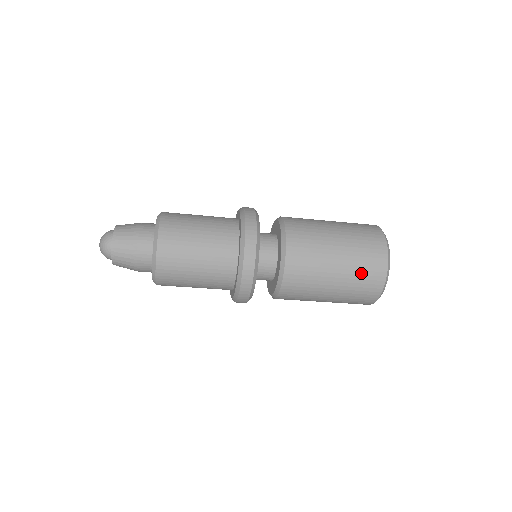
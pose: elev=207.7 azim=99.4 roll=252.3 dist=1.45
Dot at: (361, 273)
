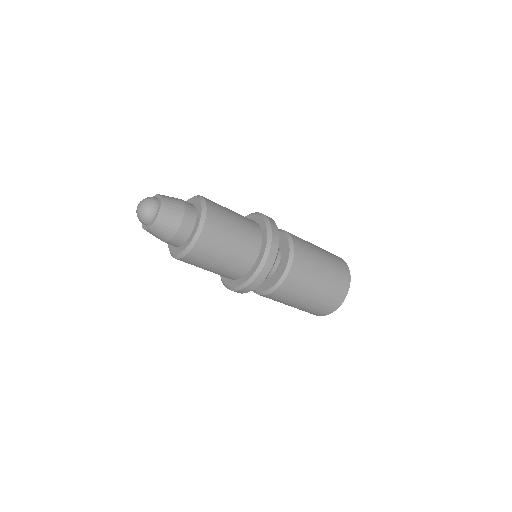
Dot at: (326, 301)
